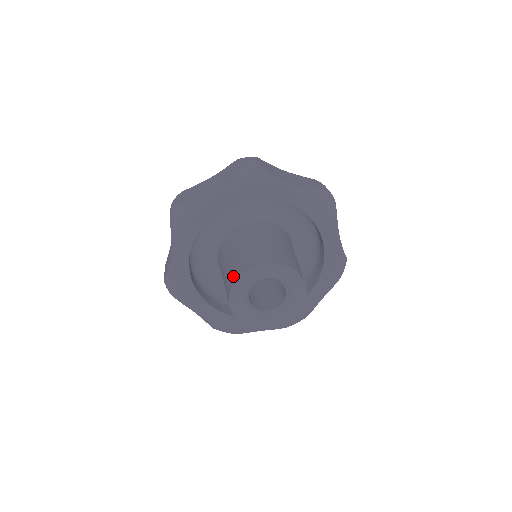
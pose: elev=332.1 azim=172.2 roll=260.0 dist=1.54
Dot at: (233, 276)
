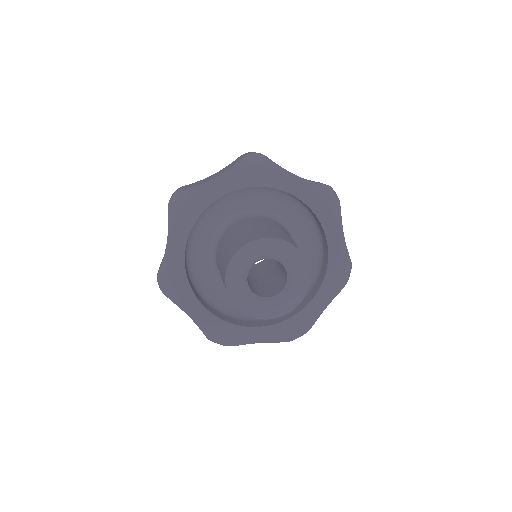
Dot at: occluded
